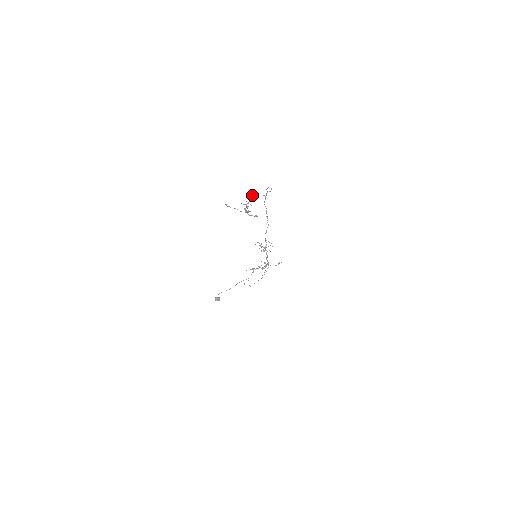
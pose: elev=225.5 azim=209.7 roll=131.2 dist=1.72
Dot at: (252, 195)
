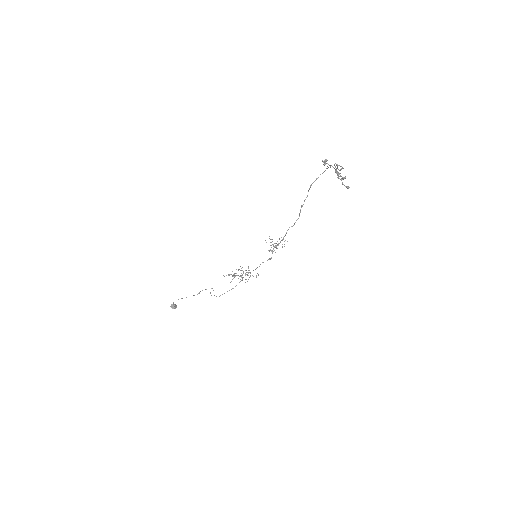
Dot at: (334, 164)
